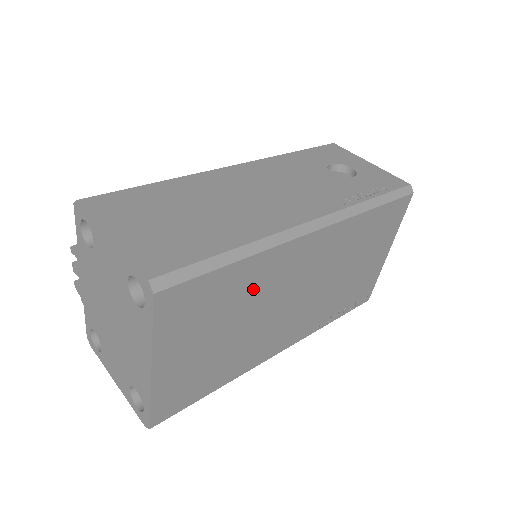
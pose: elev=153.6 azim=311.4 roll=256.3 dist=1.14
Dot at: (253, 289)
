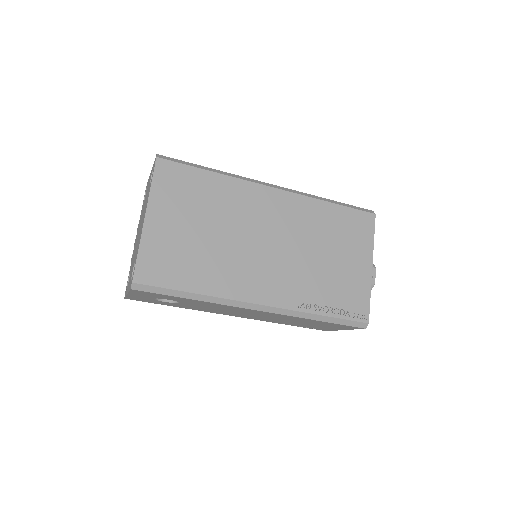
Dot at: (225, 204)
